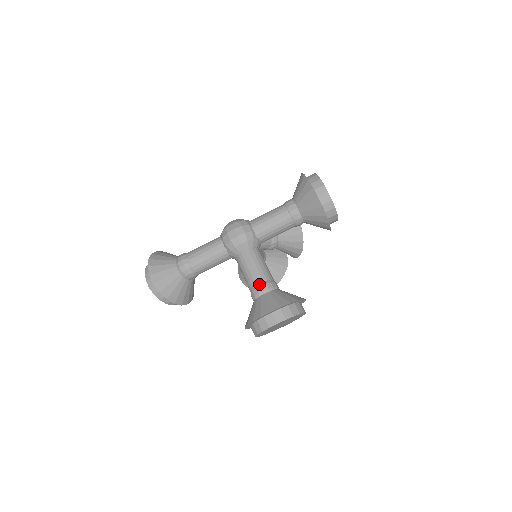
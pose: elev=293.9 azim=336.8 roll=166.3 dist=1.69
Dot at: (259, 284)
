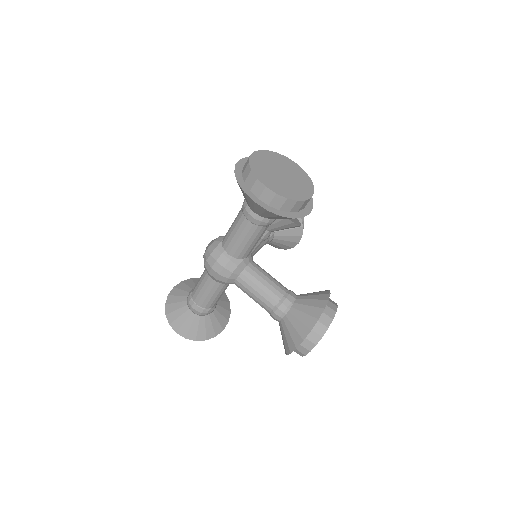
Dot at: (272, 311)
